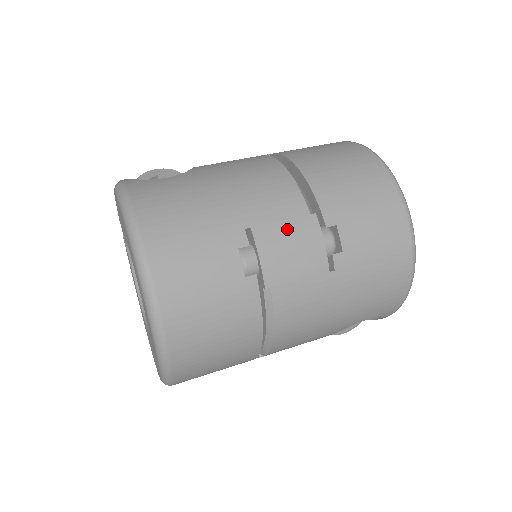
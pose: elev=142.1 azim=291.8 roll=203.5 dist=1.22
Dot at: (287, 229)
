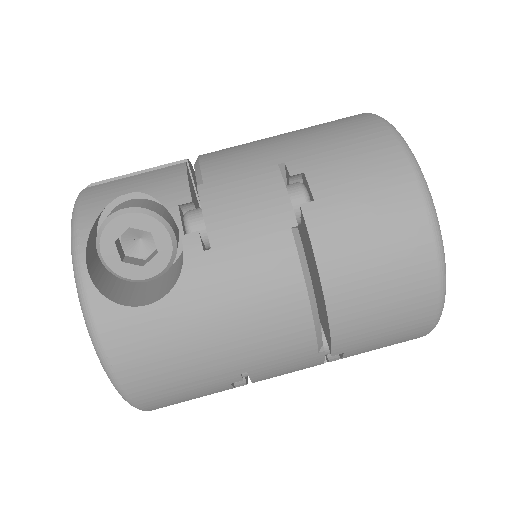
Dot at: (287, 365)
